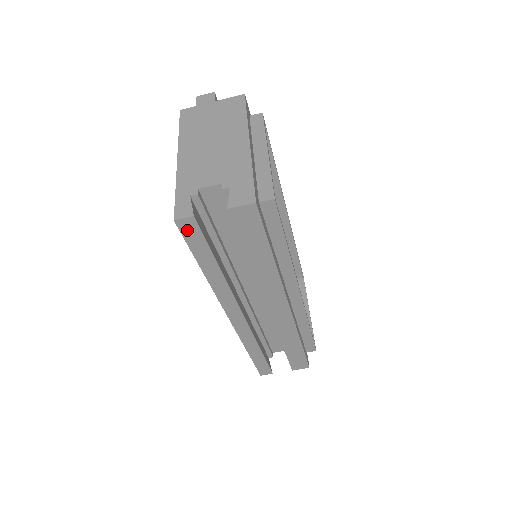
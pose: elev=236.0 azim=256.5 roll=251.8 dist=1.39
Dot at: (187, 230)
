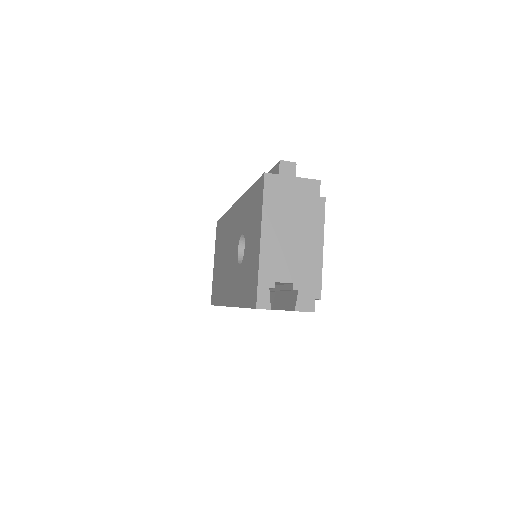
Dot at: occluded
